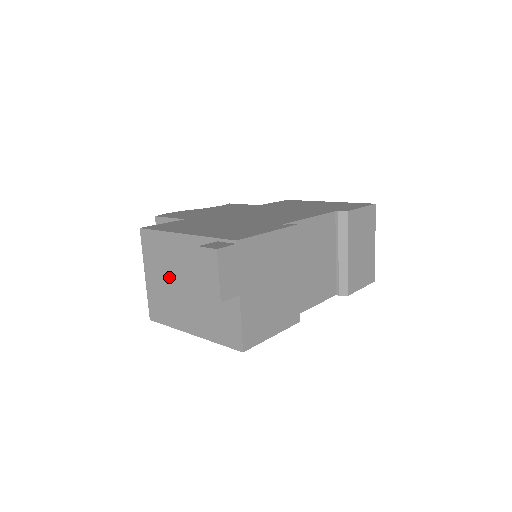
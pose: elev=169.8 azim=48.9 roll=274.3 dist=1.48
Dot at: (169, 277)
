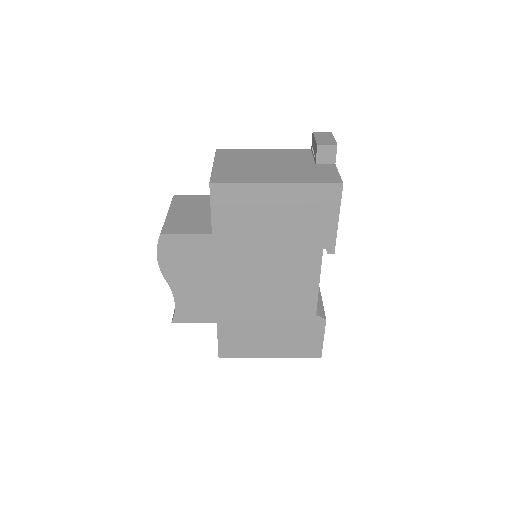
Dot at: (251, 163)
